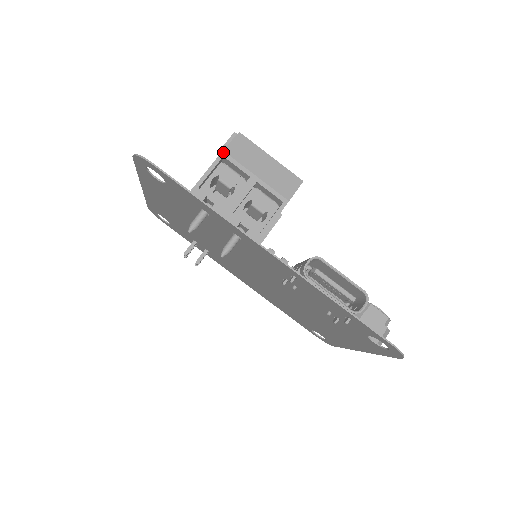
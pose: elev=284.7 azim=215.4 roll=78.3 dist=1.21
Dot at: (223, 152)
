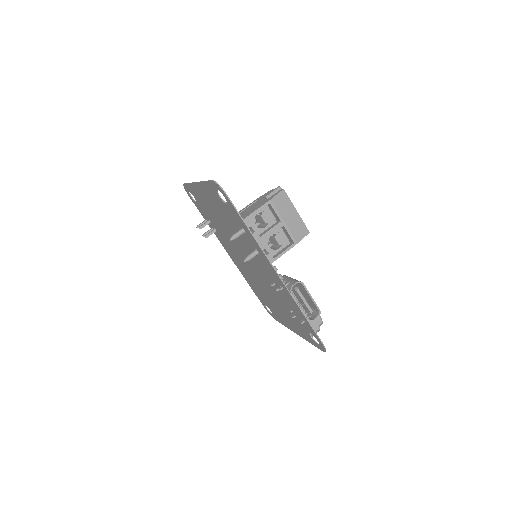
Dot at: (271, 200)
